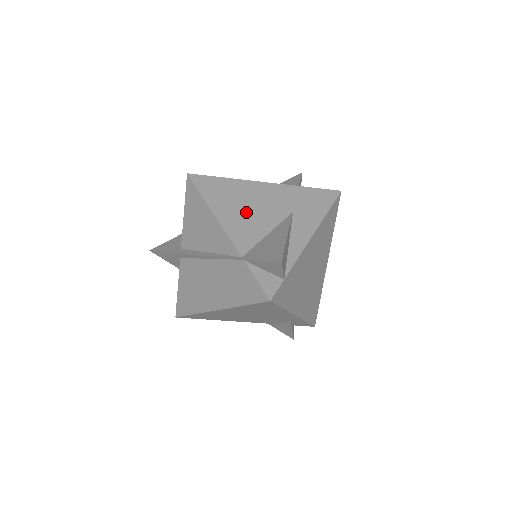
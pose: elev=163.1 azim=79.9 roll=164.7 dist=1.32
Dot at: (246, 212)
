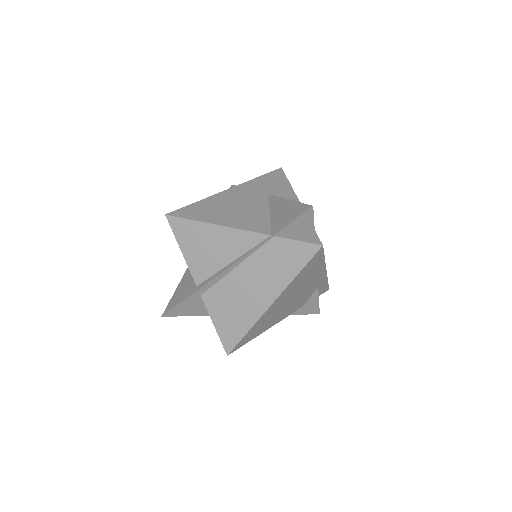
Dot at: (238, 211)
